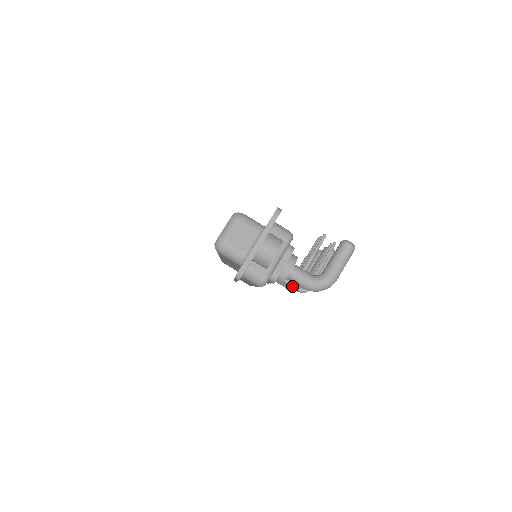
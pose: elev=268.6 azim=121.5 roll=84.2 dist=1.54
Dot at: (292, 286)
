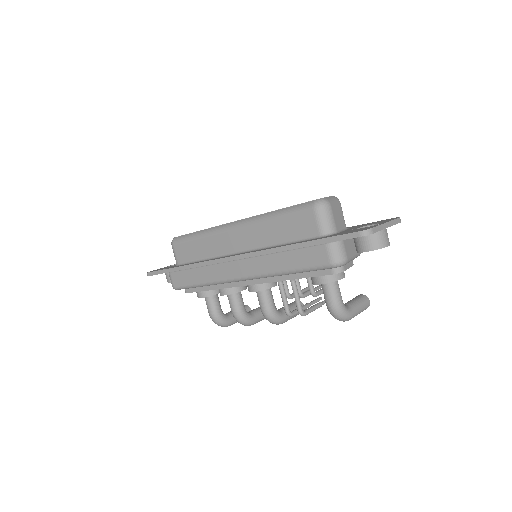
Dot at: (298, 300)
